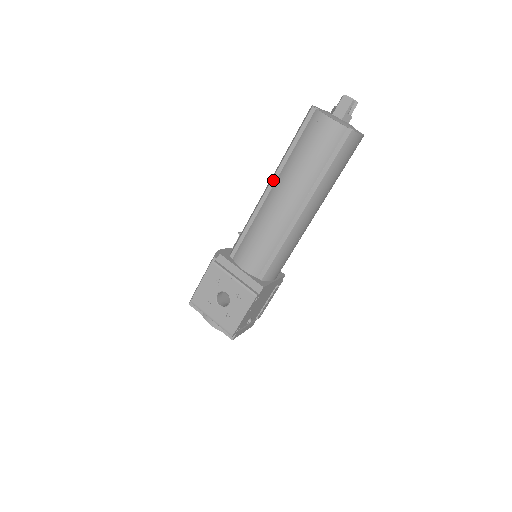
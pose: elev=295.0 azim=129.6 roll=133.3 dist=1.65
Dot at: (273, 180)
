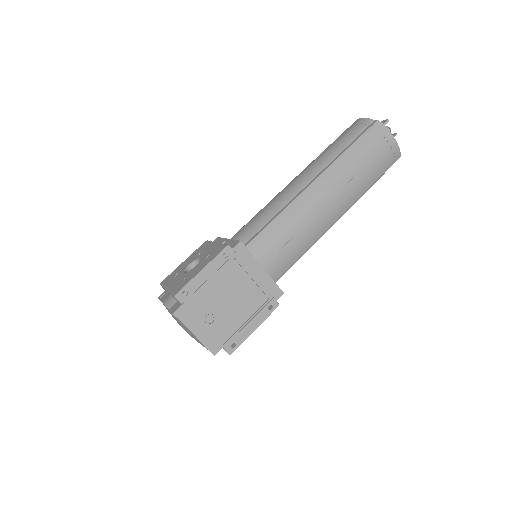
Dot at: occluded
